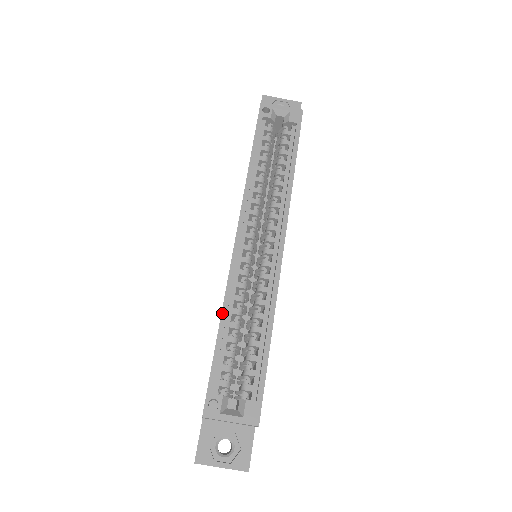
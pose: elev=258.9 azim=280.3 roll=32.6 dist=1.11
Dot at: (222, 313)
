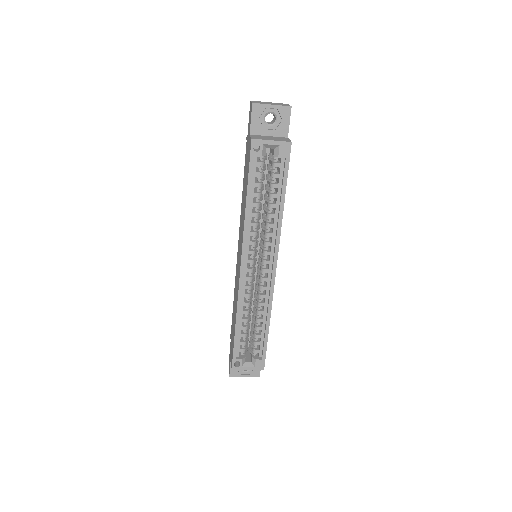
Dot at: (237, 317)
